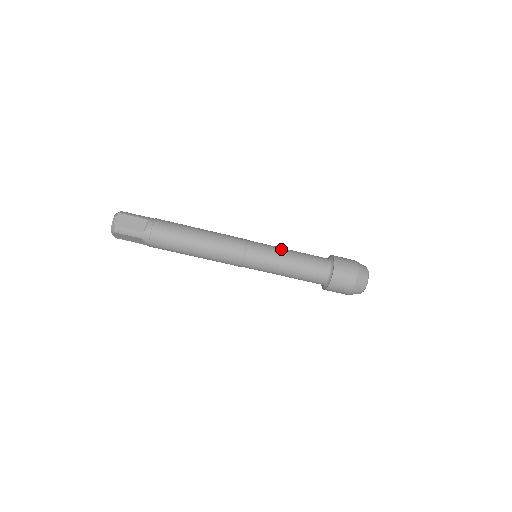
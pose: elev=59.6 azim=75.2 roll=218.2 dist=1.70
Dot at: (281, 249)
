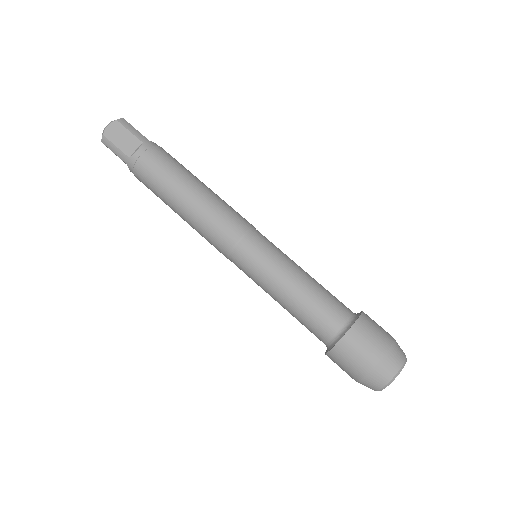
Dot at: occluded
